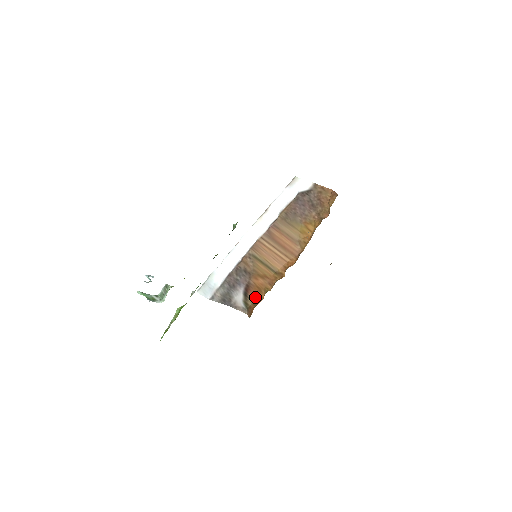
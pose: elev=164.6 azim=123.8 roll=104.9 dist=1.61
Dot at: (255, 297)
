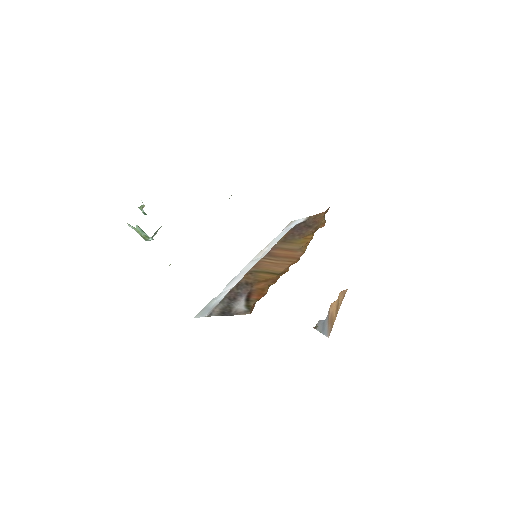
Dot at: (258, 297)
